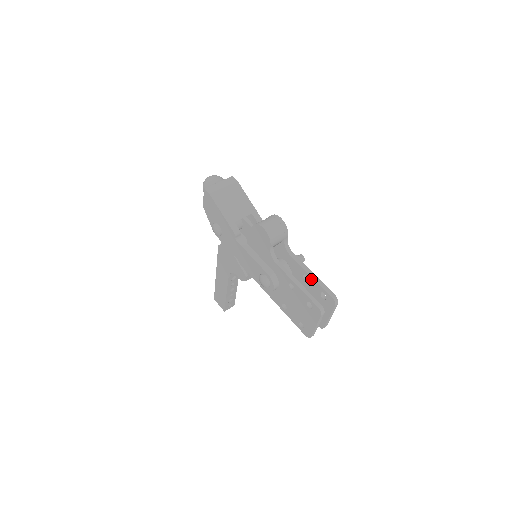
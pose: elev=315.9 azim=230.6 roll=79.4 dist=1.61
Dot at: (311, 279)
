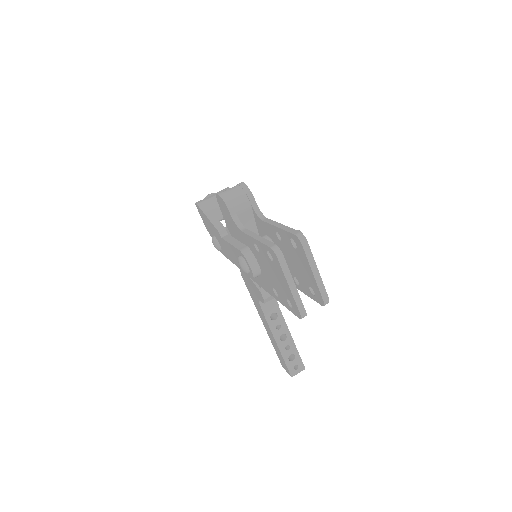
Dot at: (279, 231)
